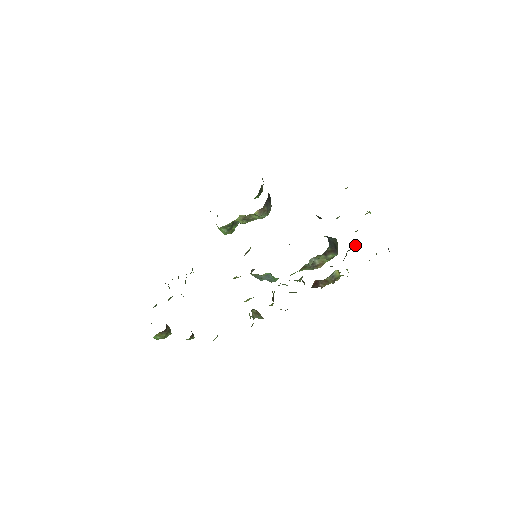
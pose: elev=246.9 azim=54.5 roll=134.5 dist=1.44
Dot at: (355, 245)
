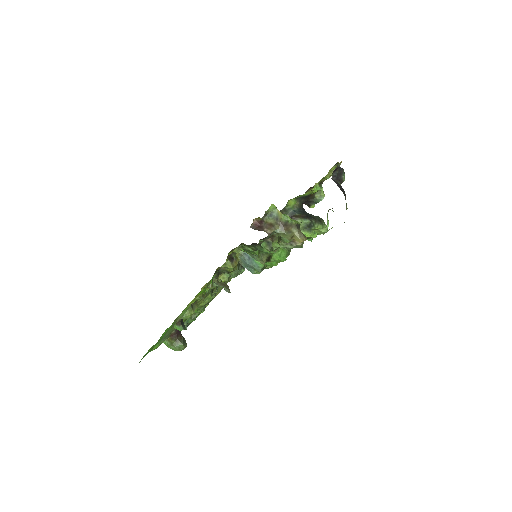
Dot at: occluded
